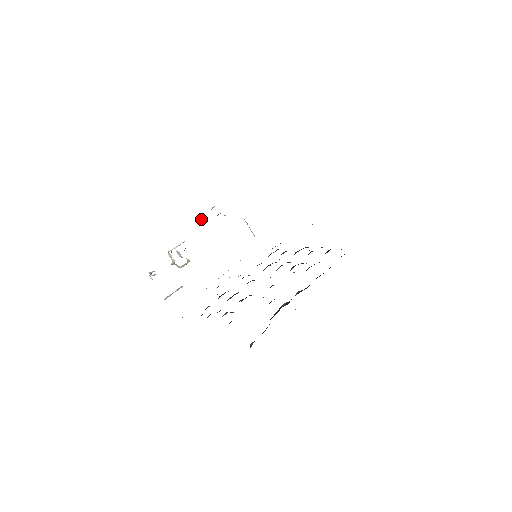
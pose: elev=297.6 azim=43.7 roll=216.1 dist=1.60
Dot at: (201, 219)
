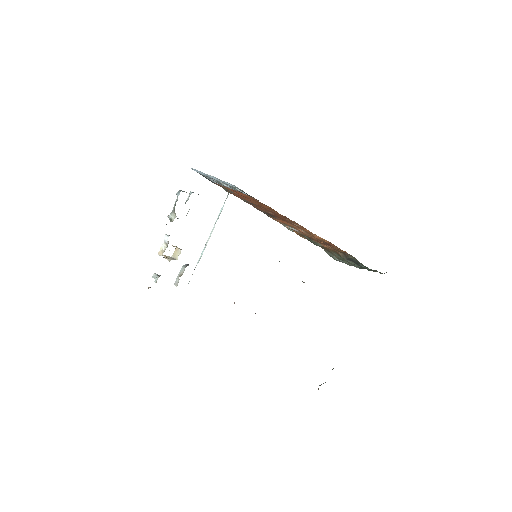
Dot at: (174, 214)
